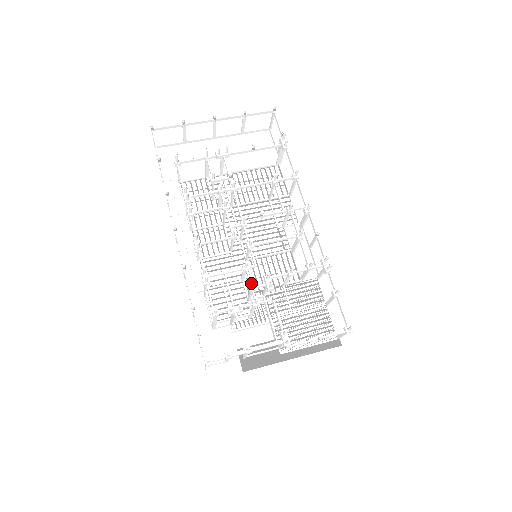
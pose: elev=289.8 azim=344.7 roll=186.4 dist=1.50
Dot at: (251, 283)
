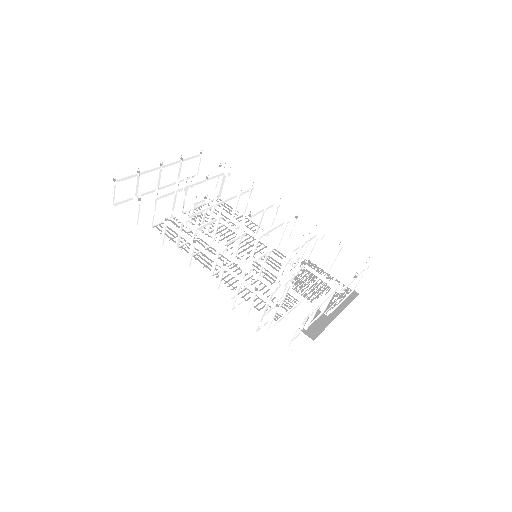
Dot at: (281, 259)
